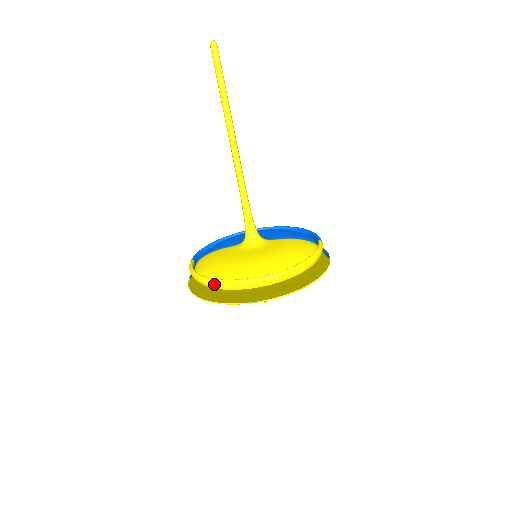
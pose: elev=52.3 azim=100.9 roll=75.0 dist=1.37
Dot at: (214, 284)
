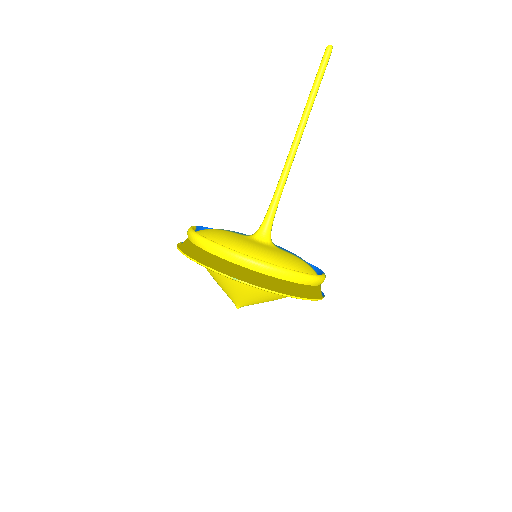
Dot at: (206, 243)
